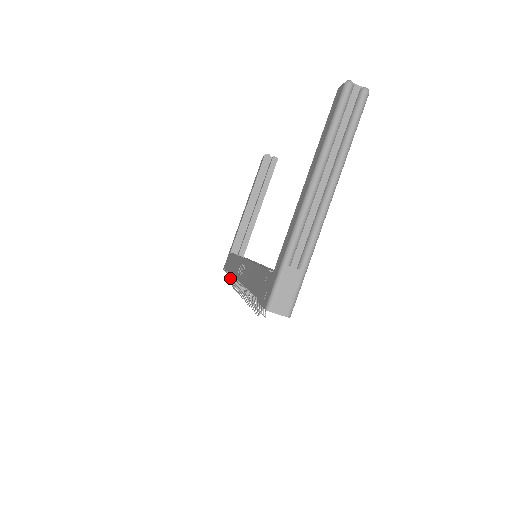
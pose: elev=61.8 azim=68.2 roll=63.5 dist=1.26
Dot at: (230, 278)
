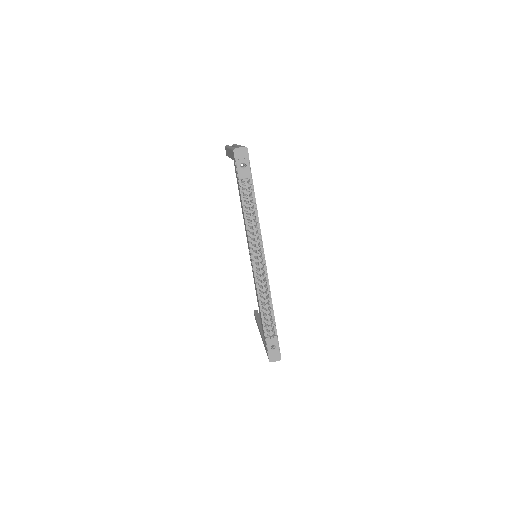
Dot at: (270, 336)
